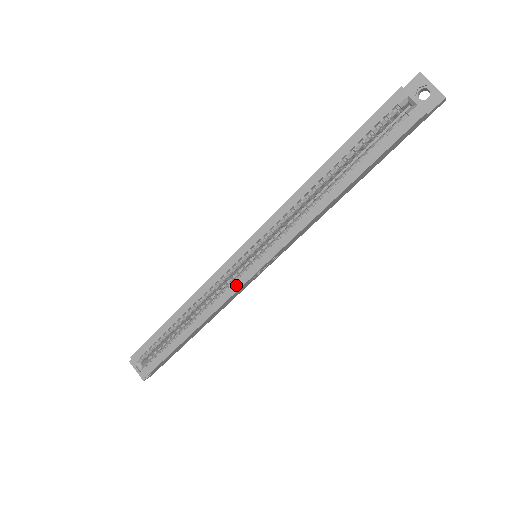
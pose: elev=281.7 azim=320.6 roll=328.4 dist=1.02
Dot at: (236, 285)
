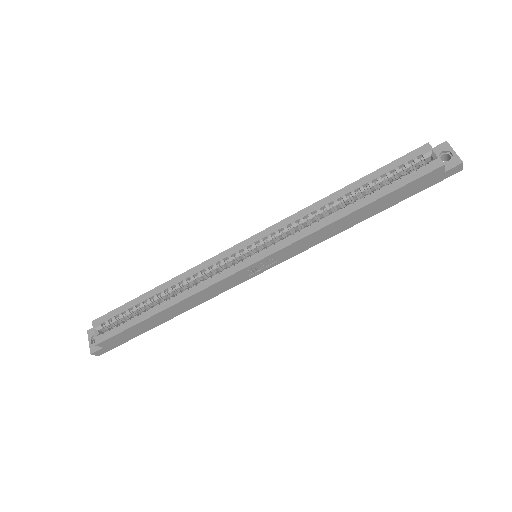
Dot at: (227, 272)
